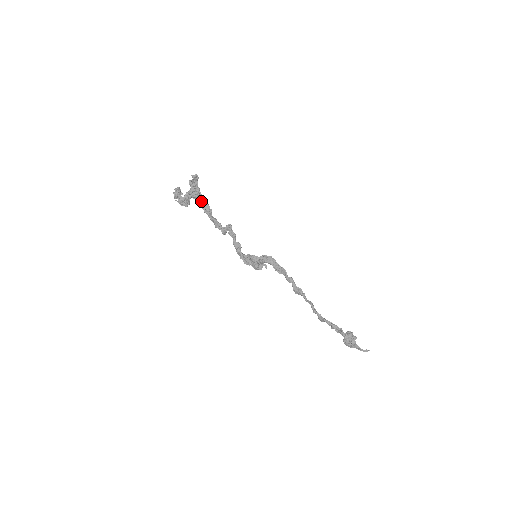
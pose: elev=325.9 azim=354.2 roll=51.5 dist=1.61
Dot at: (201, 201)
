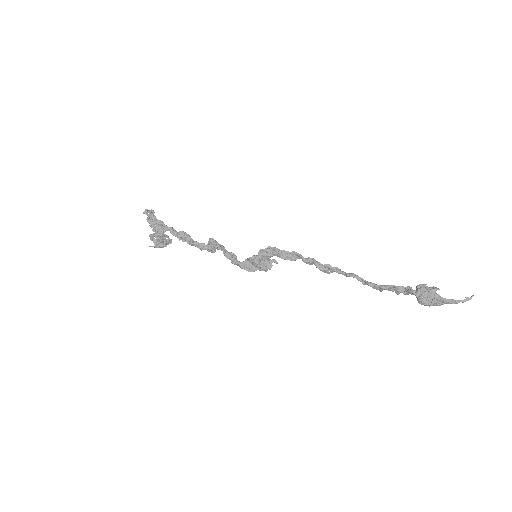
Dot at: (172, 232)
